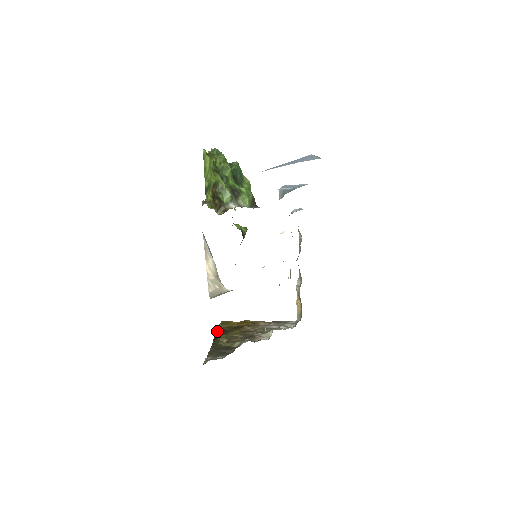
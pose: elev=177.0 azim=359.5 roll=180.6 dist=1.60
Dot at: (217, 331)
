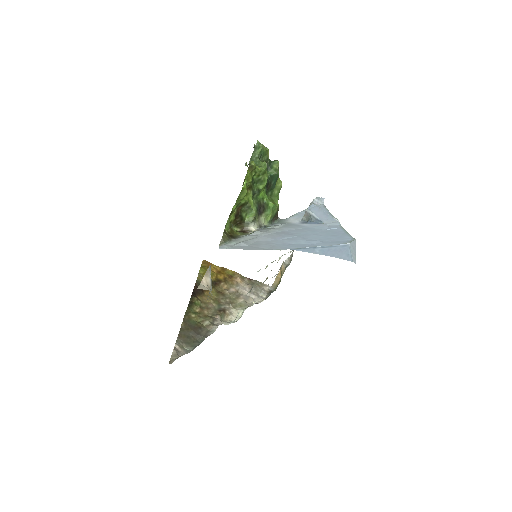
Dot at: (194, 289)
